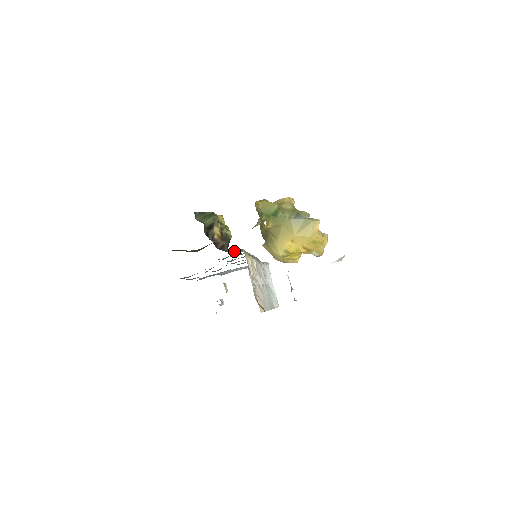
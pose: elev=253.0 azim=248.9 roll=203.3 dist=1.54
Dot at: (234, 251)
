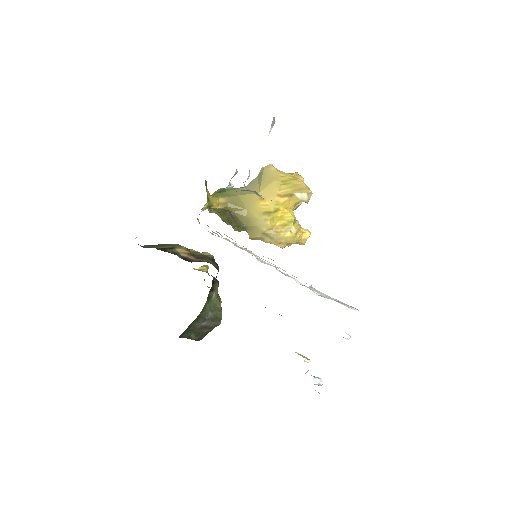
Dot at: occluded
